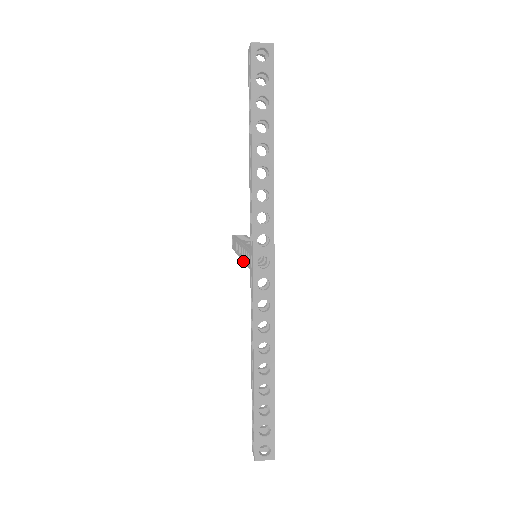
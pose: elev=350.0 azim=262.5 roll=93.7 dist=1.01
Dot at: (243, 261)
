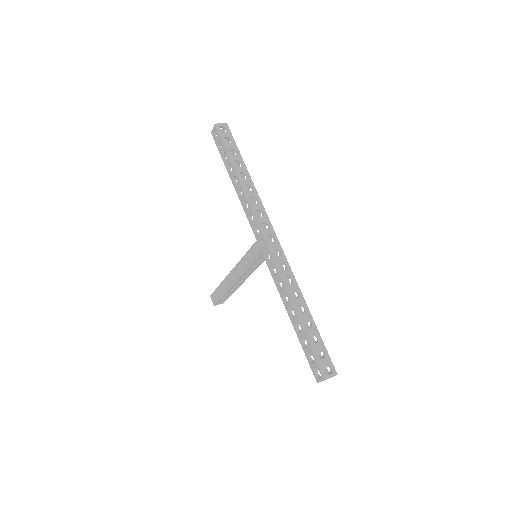
Dot at: (245, 271)
